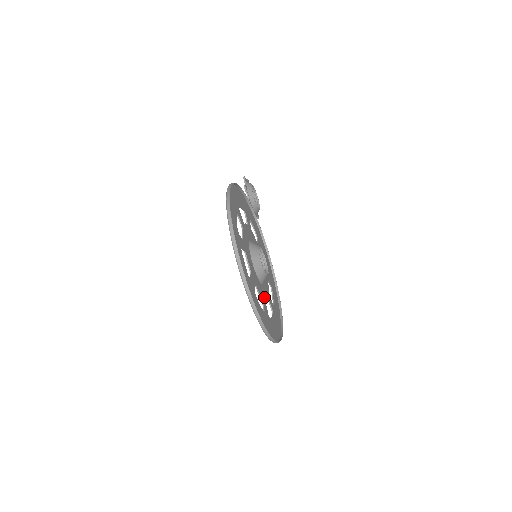
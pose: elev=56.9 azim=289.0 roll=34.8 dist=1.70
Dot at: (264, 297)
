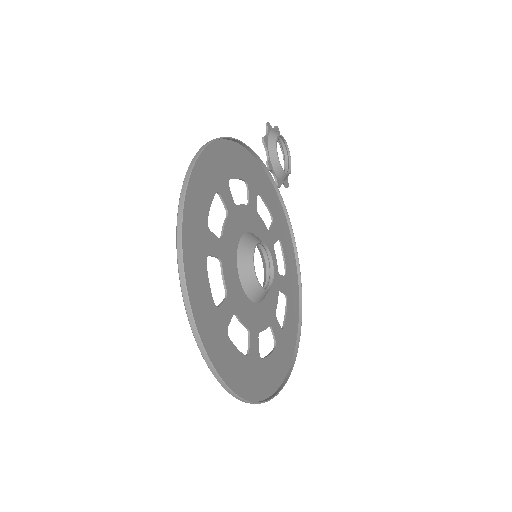
Dot at: (257, 326)
